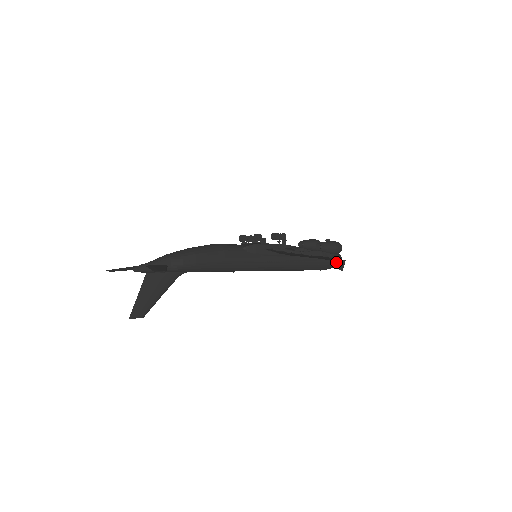
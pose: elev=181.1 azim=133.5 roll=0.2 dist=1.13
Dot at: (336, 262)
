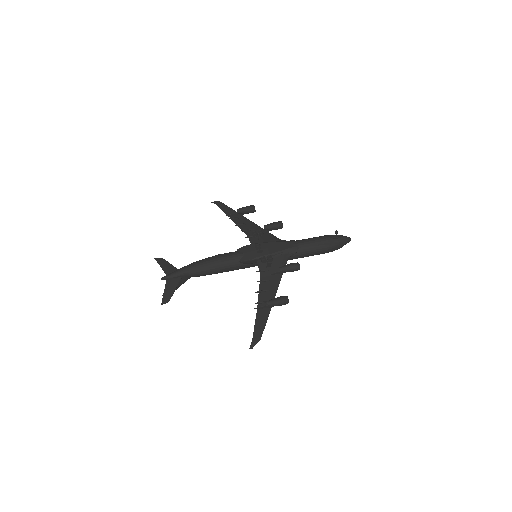
Dot at: occluded
